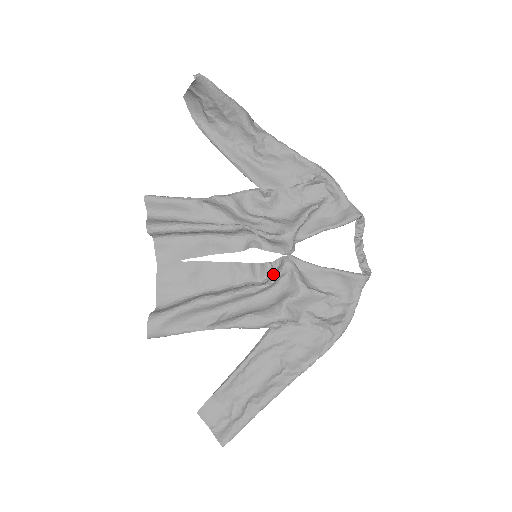
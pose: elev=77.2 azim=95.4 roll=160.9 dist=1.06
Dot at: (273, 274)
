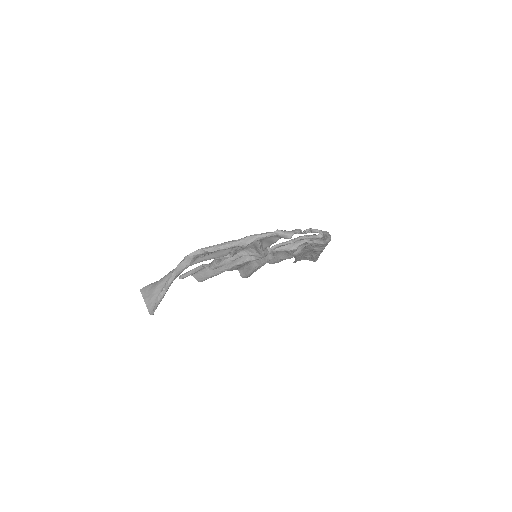
Dot at: occluded
